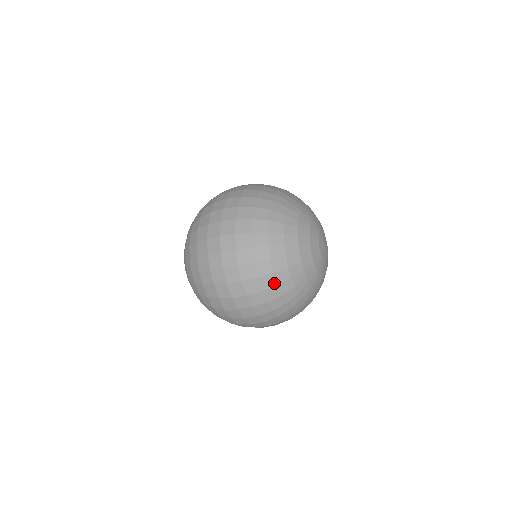
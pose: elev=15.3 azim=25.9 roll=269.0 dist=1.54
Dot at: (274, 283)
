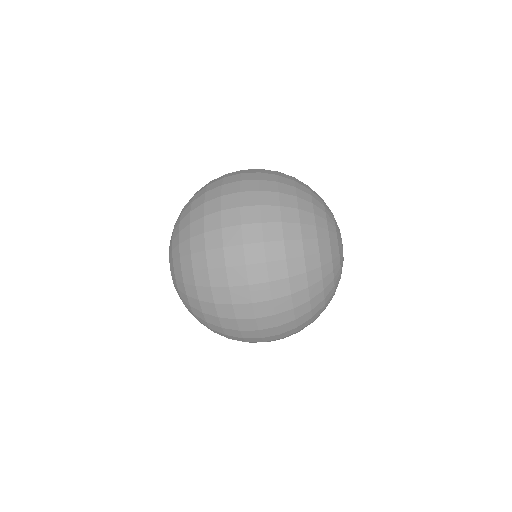
Dot at: (307, 298)
